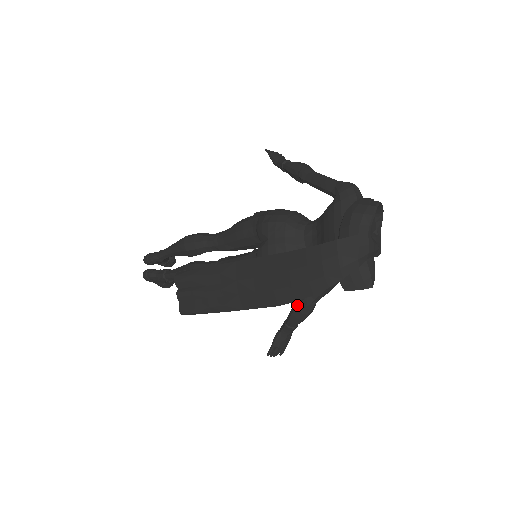
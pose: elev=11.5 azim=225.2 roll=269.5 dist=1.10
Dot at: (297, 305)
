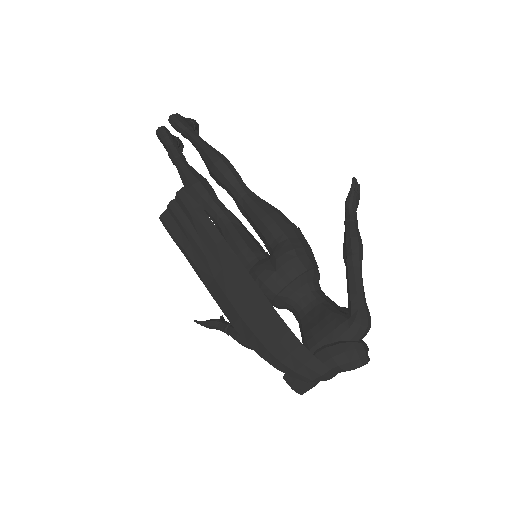
Dot at: occluded
